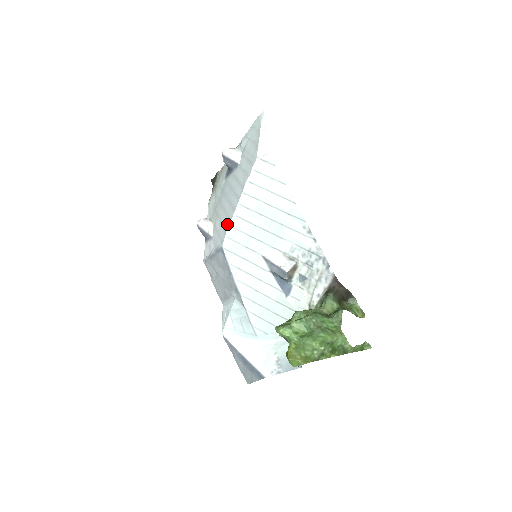
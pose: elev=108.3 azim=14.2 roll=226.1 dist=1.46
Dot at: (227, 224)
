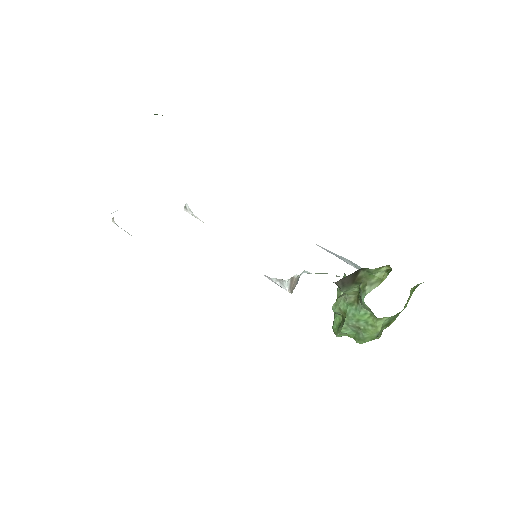
Dot at: occluded
